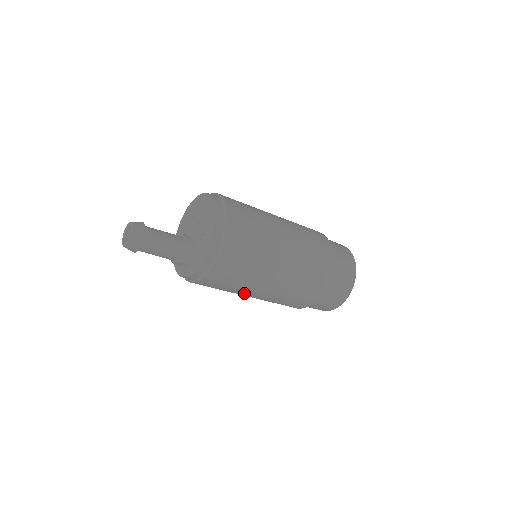
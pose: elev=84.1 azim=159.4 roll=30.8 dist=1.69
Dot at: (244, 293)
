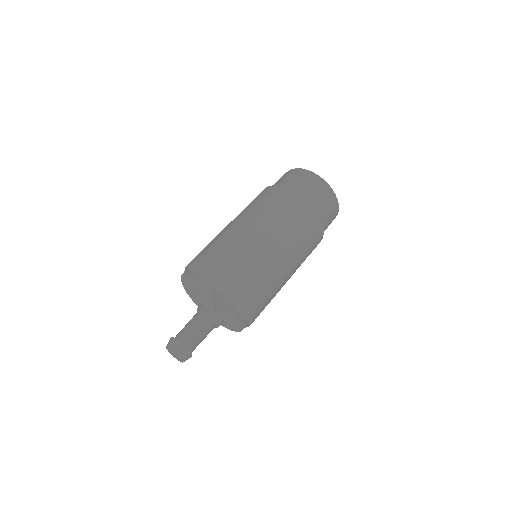
Dot at: occluded
